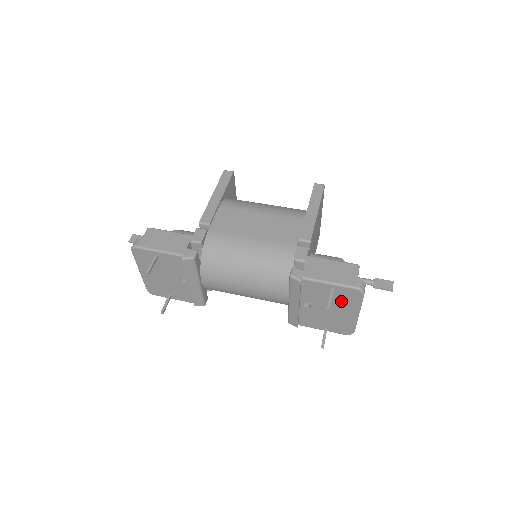
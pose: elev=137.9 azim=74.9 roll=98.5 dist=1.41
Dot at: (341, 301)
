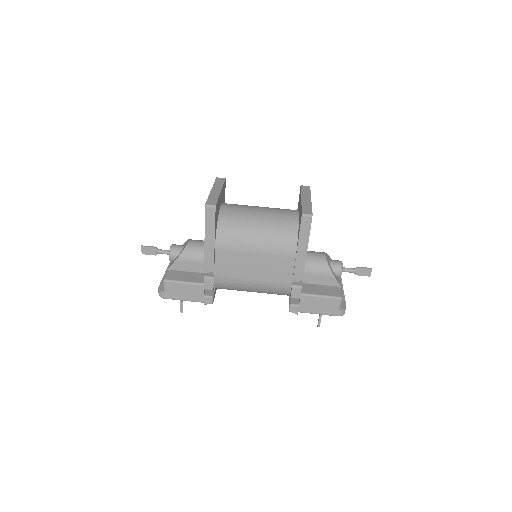
Dot at: occluded
